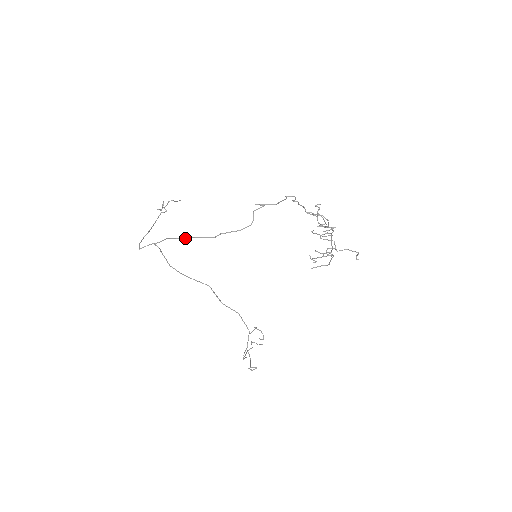
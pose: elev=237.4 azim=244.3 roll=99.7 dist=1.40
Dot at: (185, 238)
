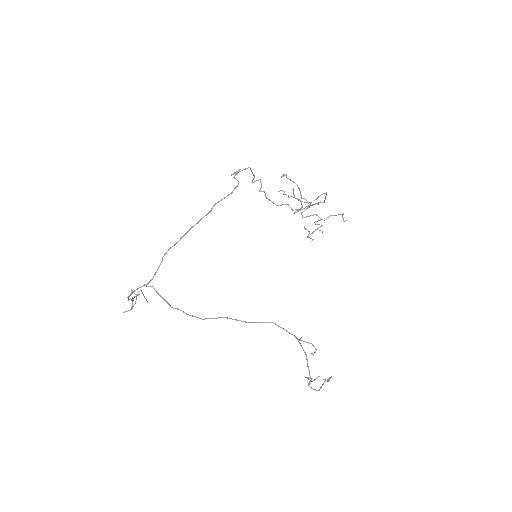
Dot at: occluded
